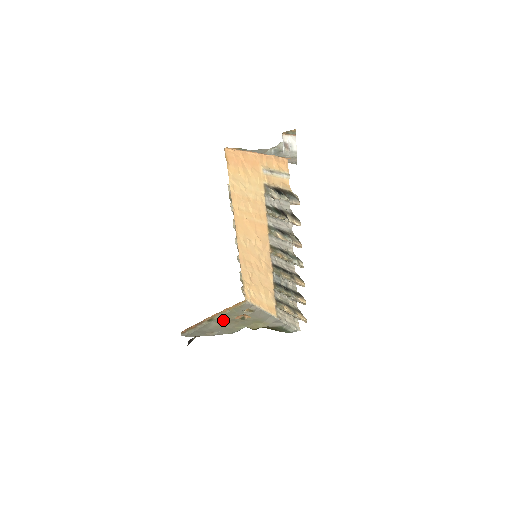
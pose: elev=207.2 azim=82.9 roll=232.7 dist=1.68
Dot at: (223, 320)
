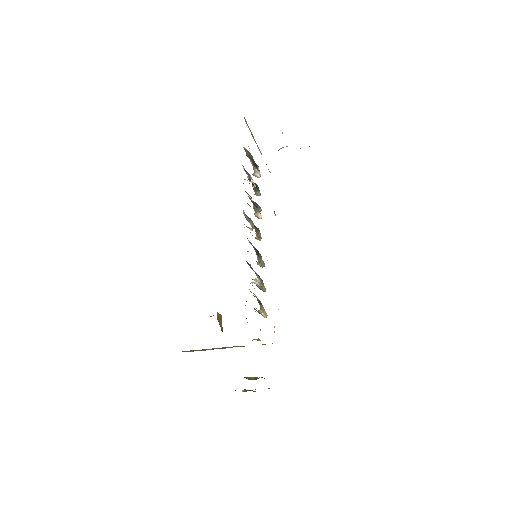
Dot at: occluded
